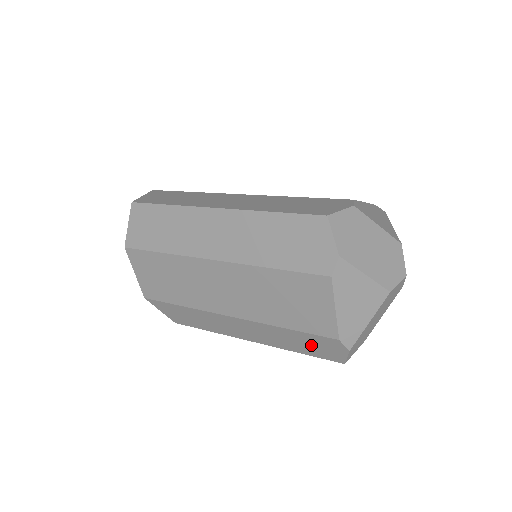
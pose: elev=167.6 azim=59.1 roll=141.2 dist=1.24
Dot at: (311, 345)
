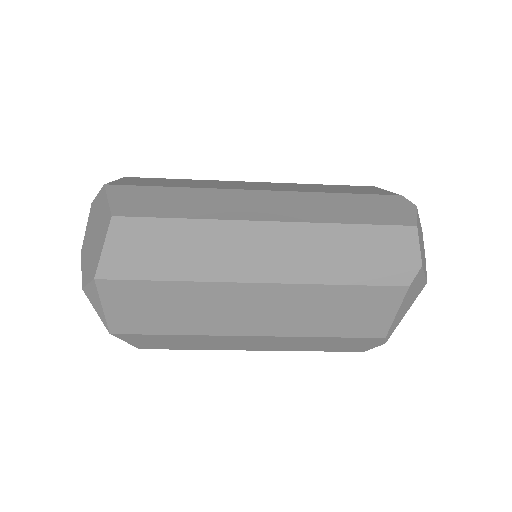
Dot at: (341, 345)
